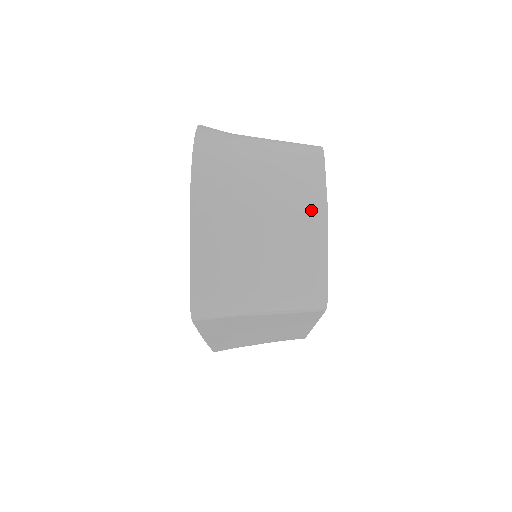
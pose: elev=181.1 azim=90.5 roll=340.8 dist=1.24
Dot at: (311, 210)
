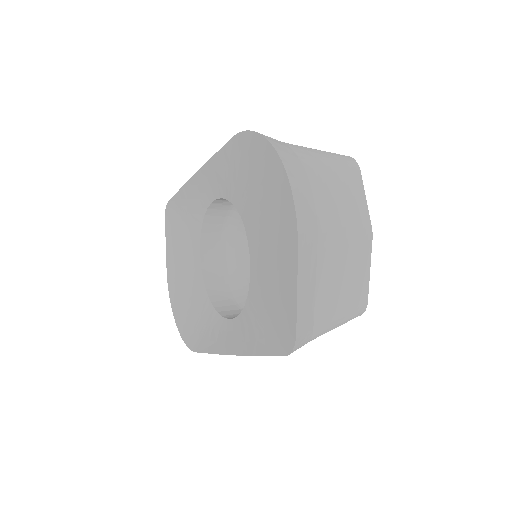
Dot at: (363, 228)
